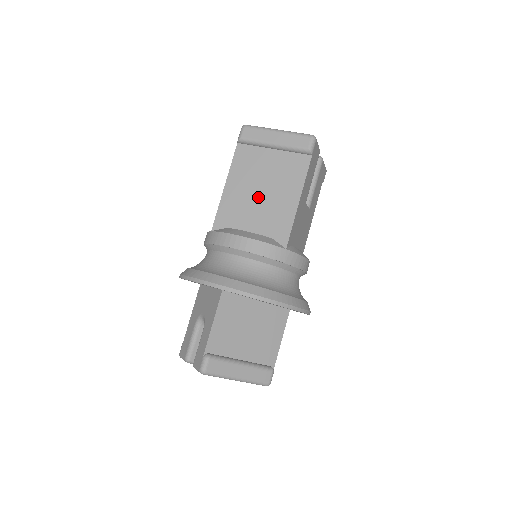
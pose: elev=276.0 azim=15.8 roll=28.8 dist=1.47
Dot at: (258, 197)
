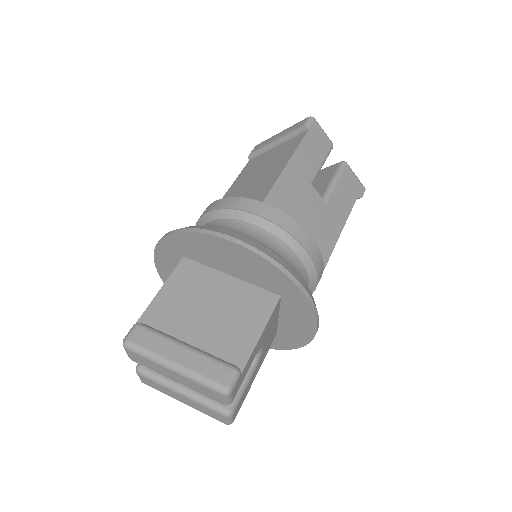
Dot at: (252, 181)
